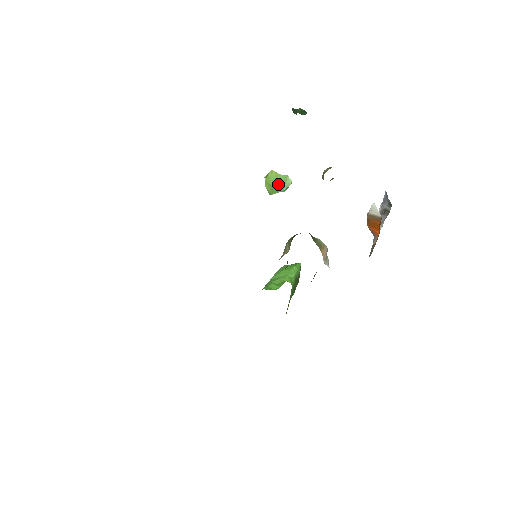
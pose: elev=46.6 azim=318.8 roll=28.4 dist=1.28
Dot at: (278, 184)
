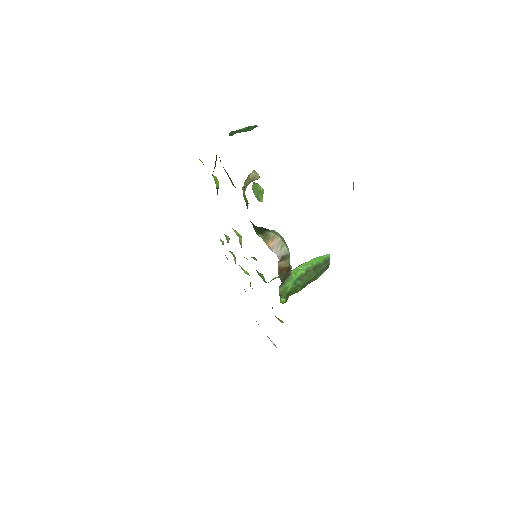
Dot at: (256, 192)
